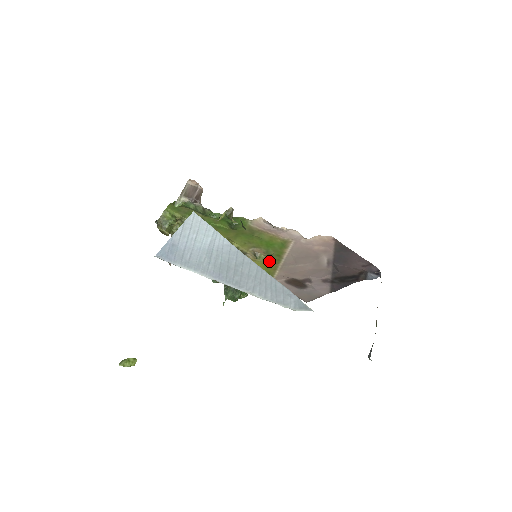
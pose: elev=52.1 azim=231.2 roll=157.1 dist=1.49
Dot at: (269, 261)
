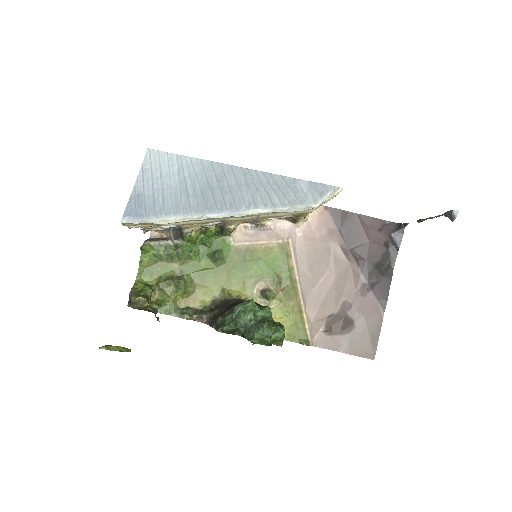
Dot at: (284, 298)
